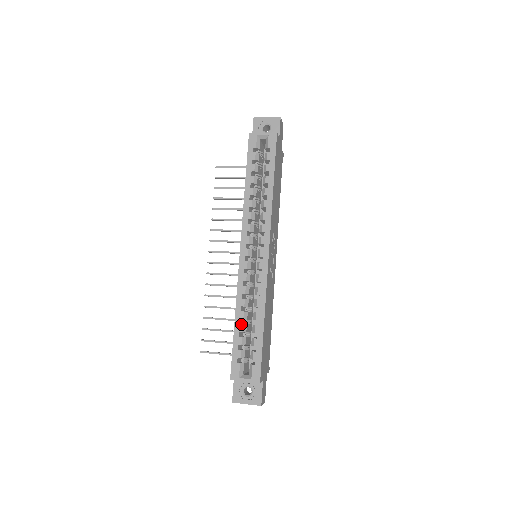
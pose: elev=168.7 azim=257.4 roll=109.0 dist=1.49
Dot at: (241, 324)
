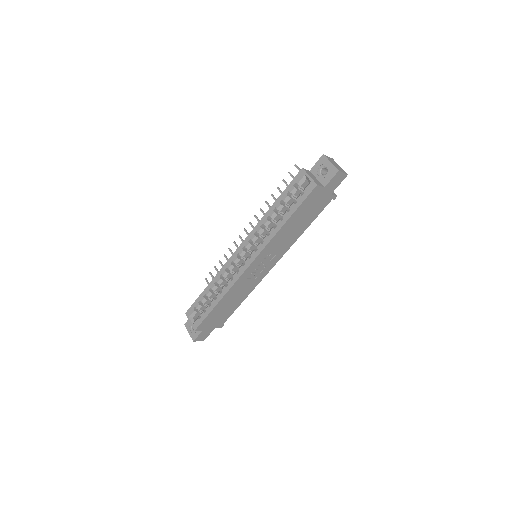
Dot at: (209, 290)
